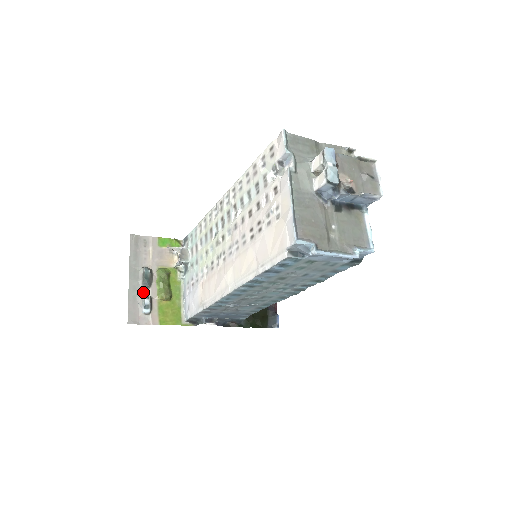
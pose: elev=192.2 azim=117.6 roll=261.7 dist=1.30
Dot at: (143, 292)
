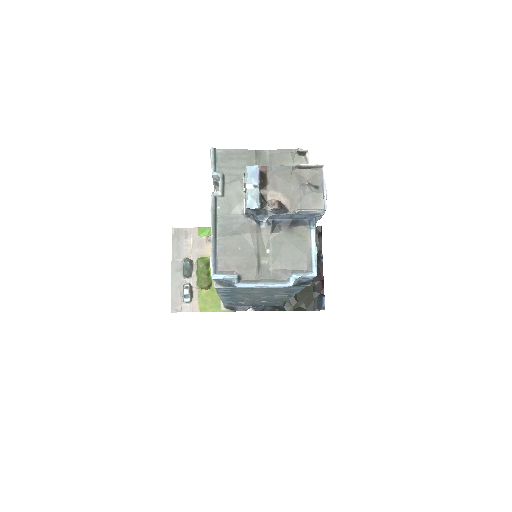
Dot at: (184, 282)
